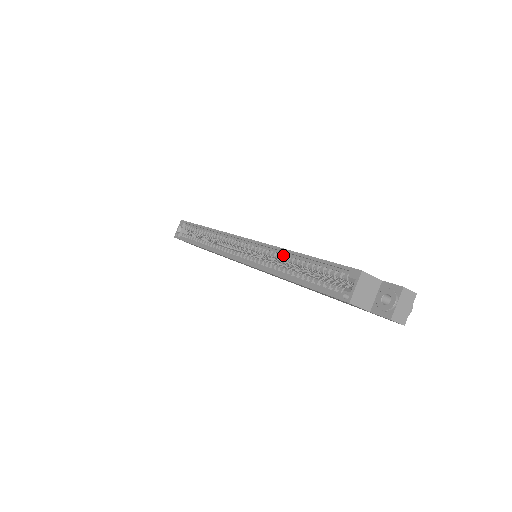
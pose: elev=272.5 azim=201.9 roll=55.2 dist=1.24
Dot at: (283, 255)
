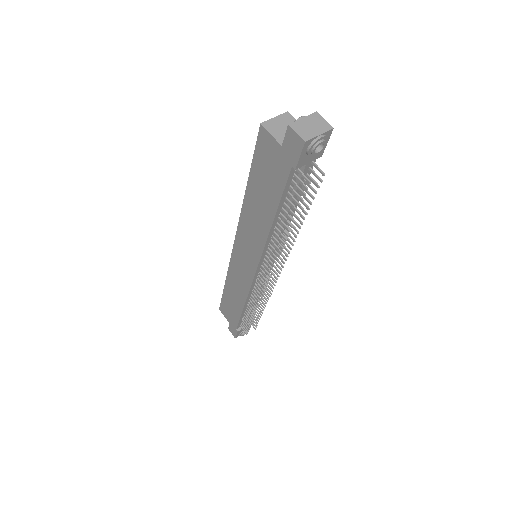
Dot at: occluded
